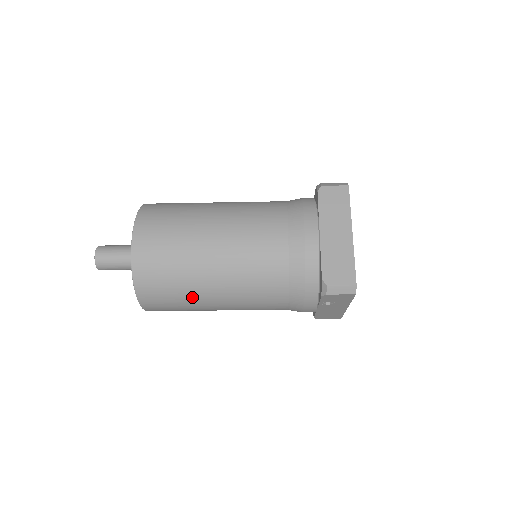
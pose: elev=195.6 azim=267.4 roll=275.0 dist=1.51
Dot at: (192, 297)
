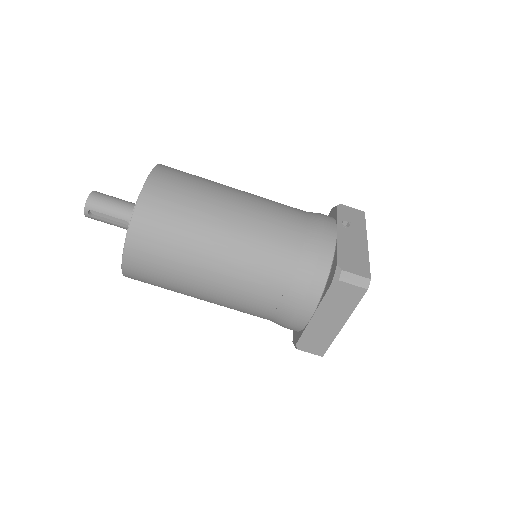
Dot at: (214, 182)
